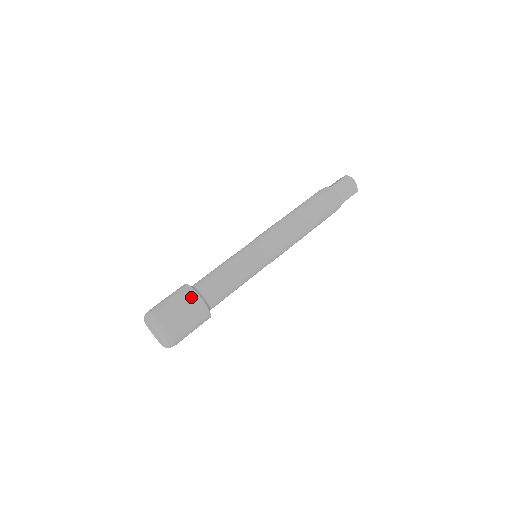
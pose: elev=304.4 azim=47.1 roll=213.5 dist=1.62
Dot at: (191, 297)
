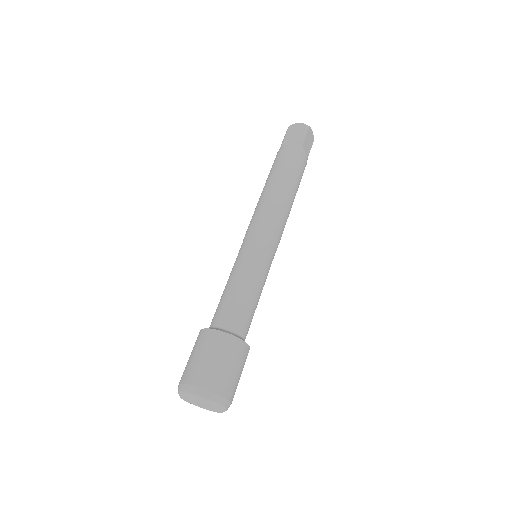
Dot at: (201, 337)
